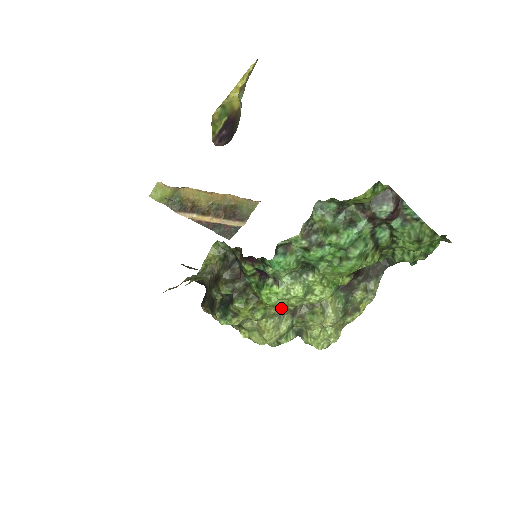
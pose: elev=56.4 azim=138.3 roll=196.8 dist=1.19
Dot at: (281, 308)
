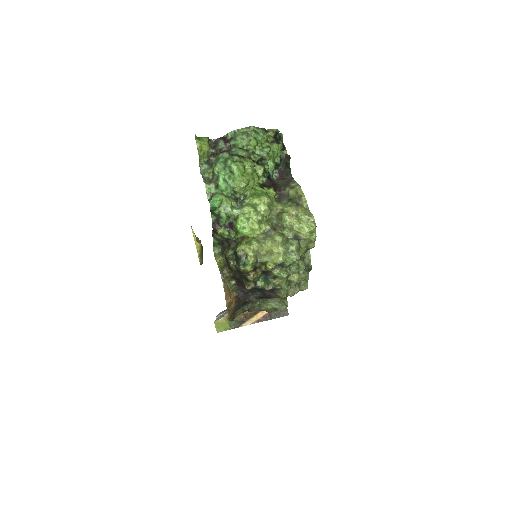
Dot at: (265, 233)
